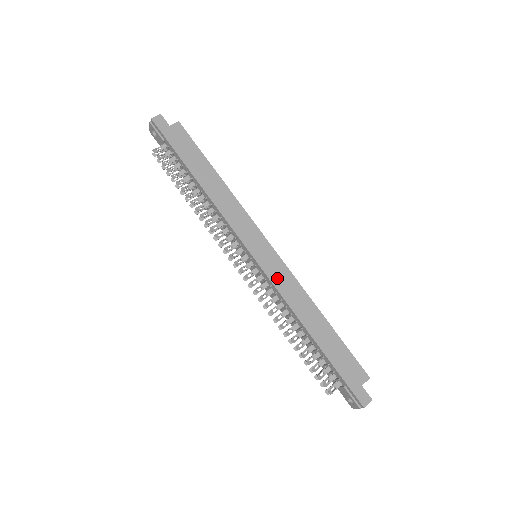
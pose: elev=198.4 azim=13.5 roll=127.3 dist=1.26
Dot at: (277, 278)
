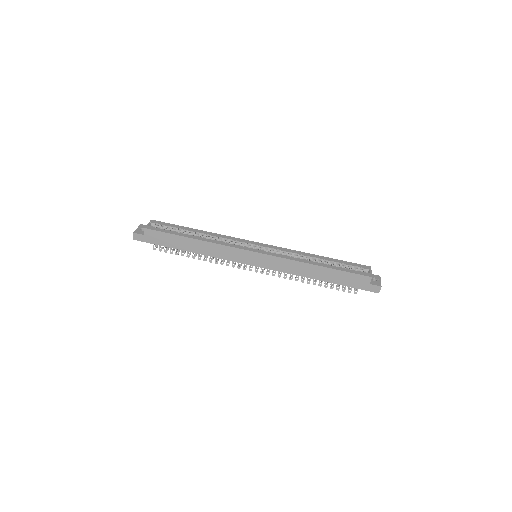
Dot at: (276, 267)
